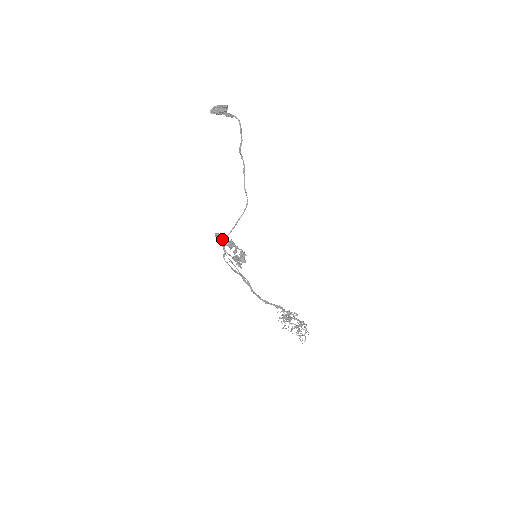
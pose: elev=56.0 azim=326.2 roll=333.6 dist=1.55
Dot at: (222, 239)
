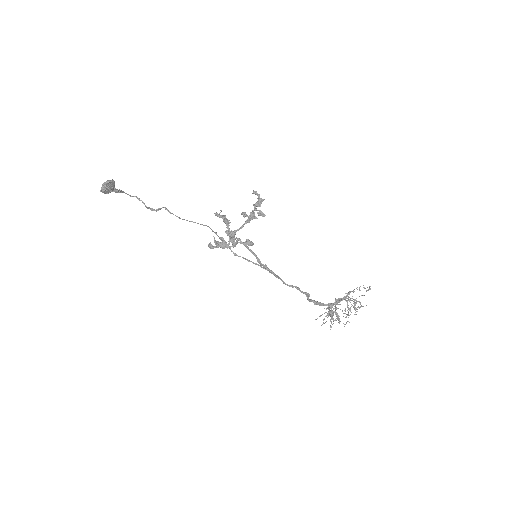
Dot at: (223, 216)
